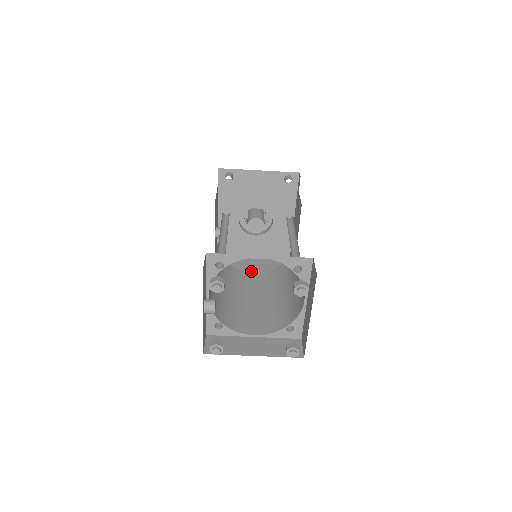
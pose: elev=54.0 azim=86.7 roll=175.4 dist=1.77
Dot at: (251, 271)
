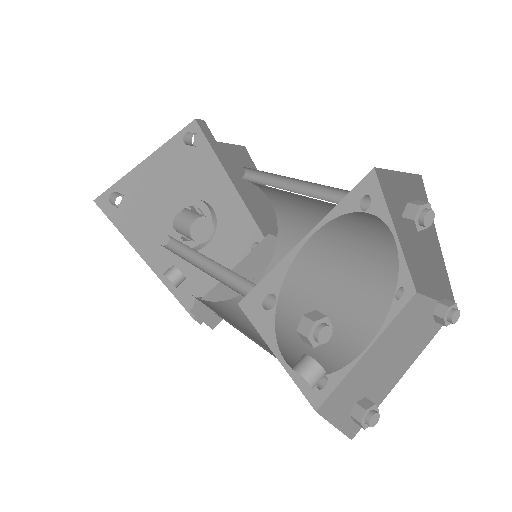
Dot at: occluded
